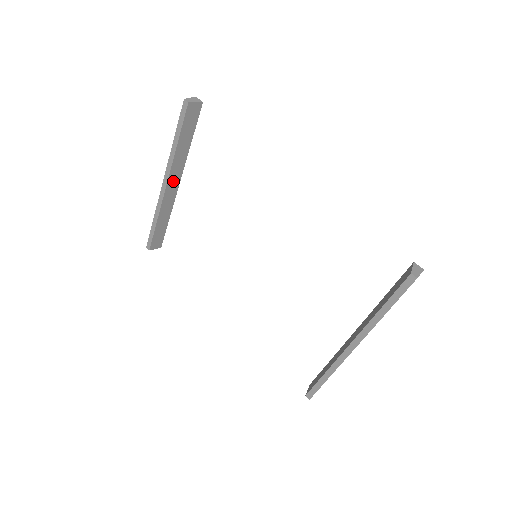
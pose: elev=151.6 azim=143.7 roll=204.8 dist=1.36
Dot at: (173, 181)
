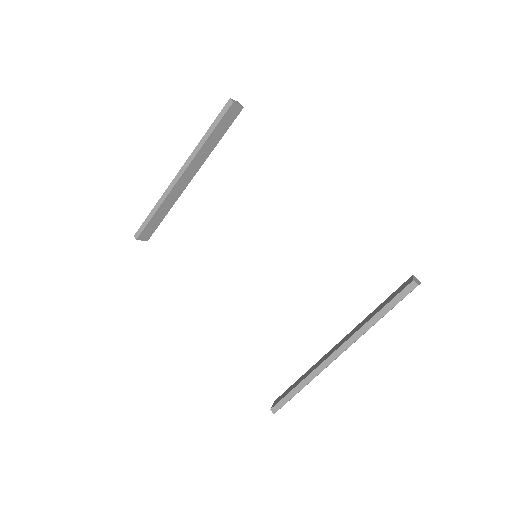
Dot at: (189, 173)
